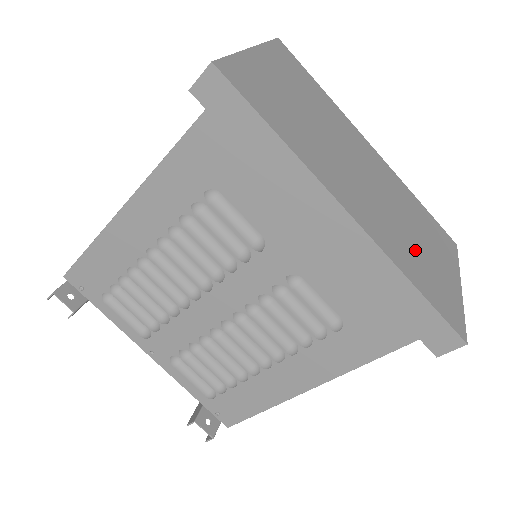
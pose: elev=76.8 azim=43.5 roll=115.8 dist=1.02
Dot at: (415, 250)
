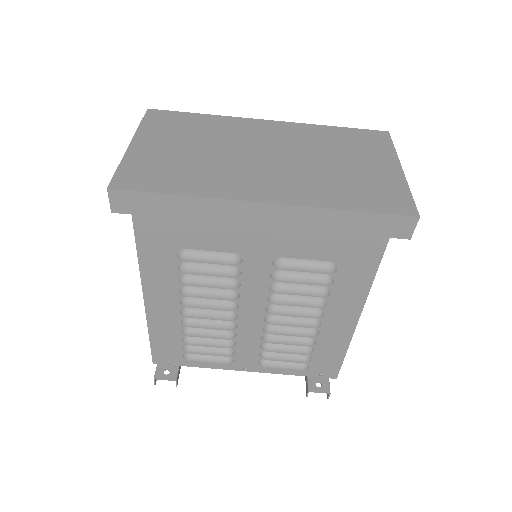
Dot at: (341, 178)
